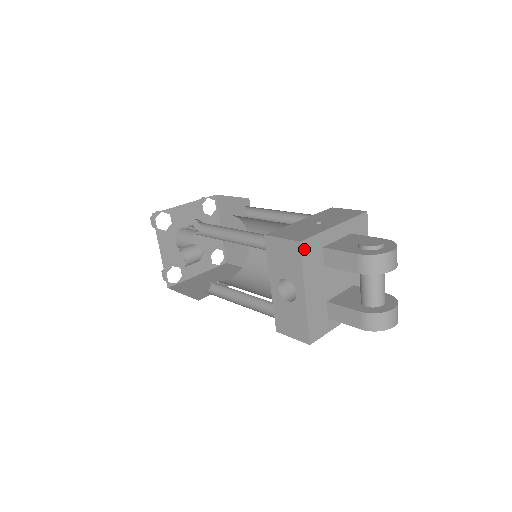
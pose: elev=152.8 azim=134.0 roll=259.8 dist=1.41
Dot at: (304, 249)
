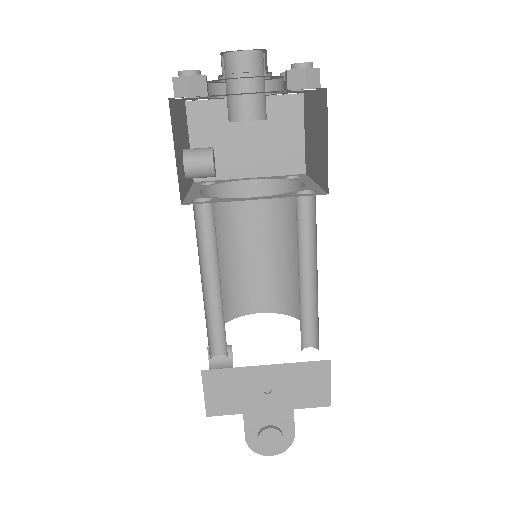
Dot at: occluded
